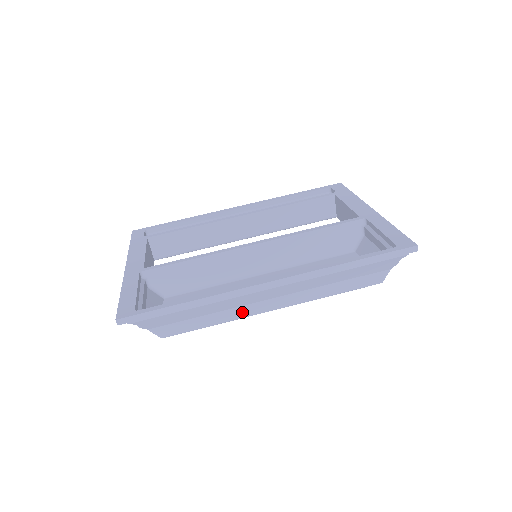
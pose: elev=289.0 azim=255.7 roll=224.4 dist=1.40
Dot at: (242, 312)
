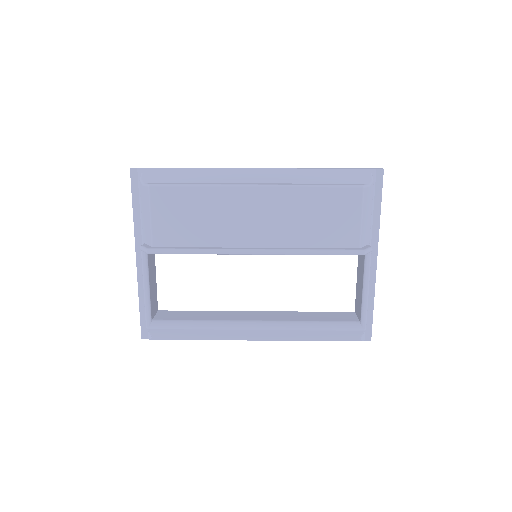
Dot at: (227, 184)
